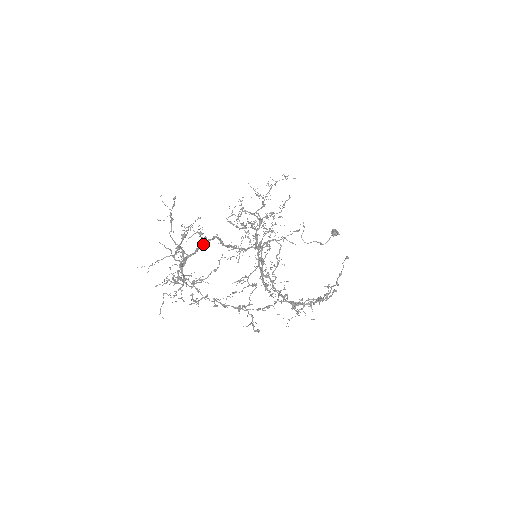
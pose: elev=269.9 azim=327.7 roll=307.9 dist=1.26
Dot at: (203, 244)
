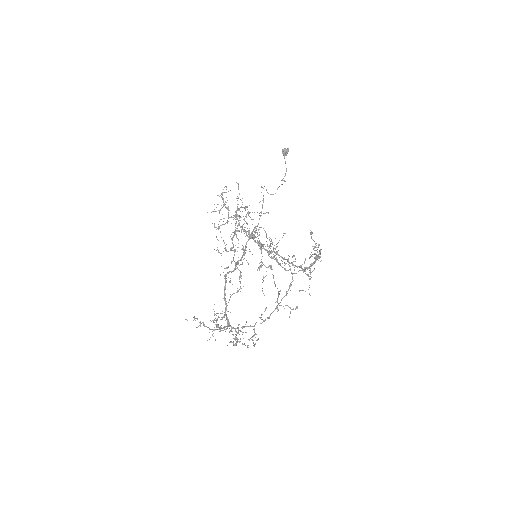
Dot at: (225, 293)
